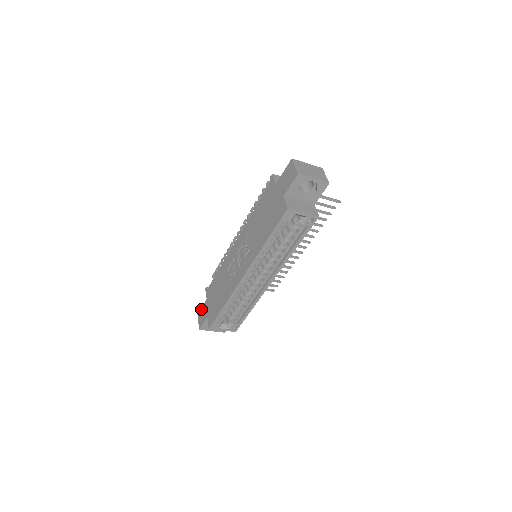
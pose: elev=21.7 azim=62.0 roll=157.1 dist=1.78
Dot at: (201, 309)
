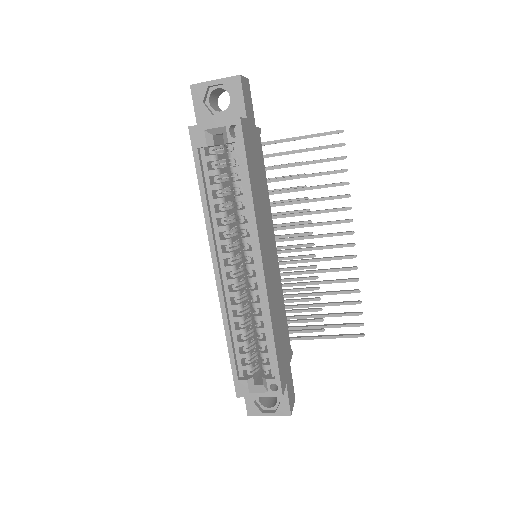
Dot at: occluded
